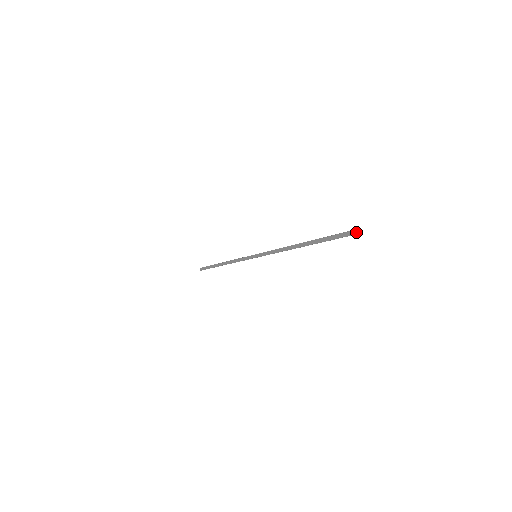
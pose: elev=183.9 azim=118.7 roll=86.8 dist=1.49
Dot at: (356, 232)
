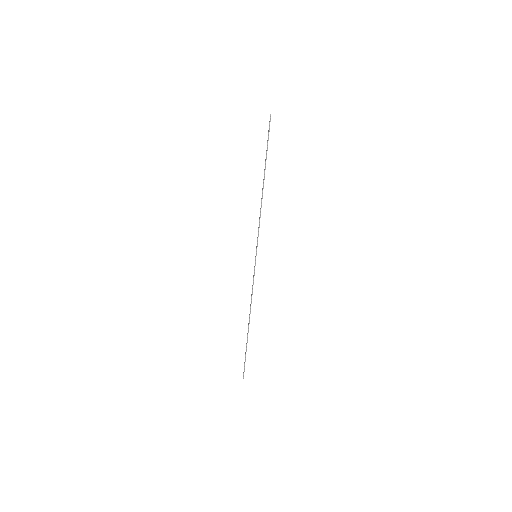
Dot at: (270, 114)
